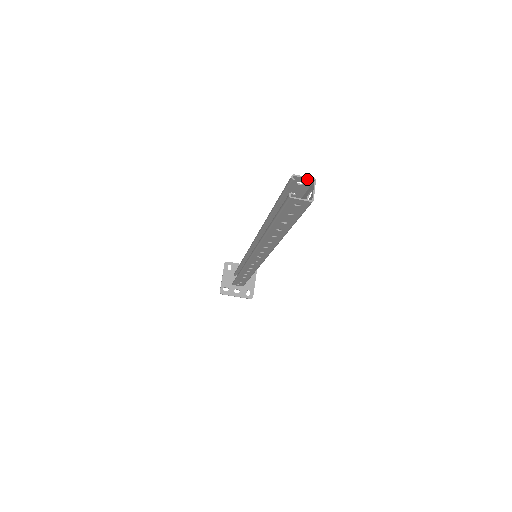
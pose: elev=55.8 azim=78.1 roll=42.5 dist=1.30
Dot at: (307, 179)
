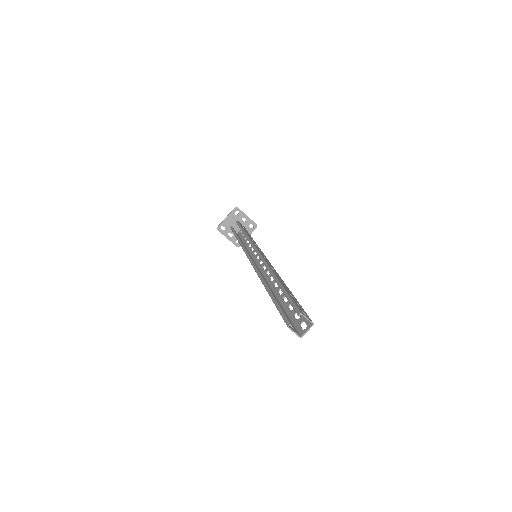
Dot at: (309, 320)
